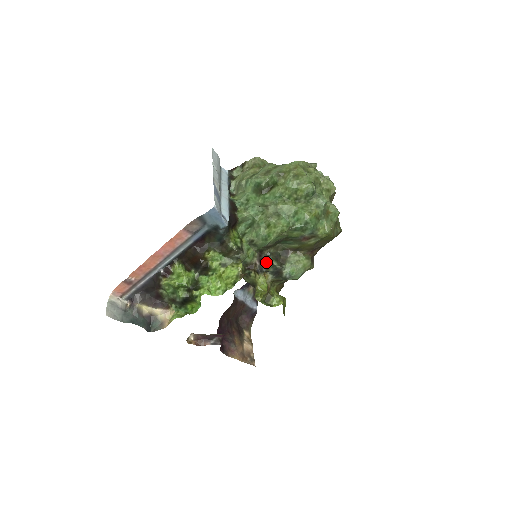
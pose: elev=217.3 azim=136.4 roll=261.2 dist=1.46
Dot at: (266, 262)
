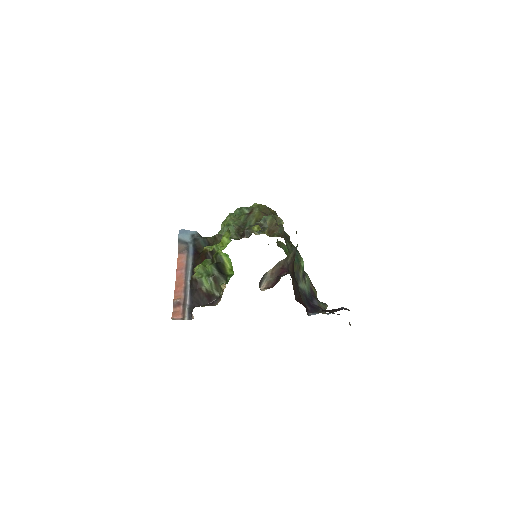
Dot at: (245, 230)
